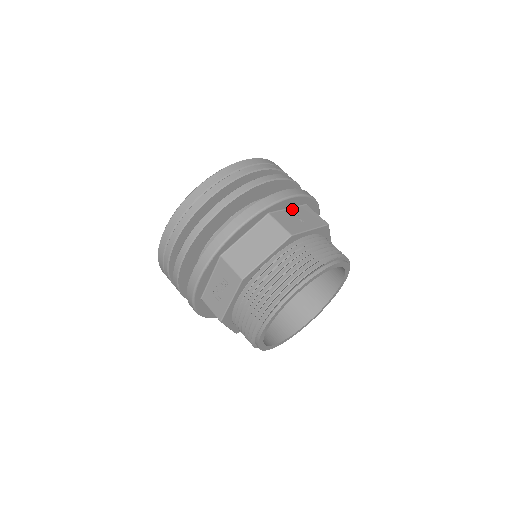
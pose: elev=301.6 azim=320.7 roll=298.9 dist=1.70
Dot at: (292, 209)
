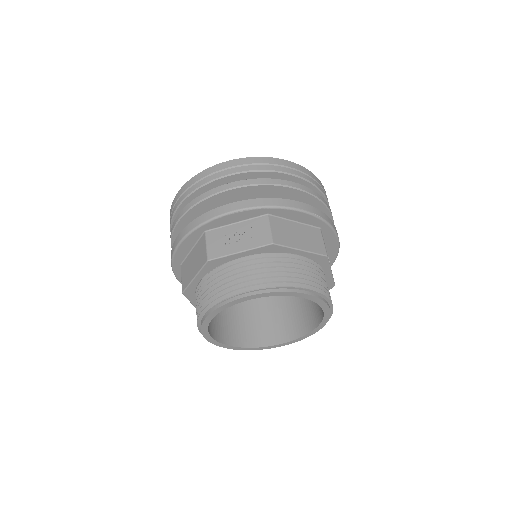
Dot at: (326, 248)
